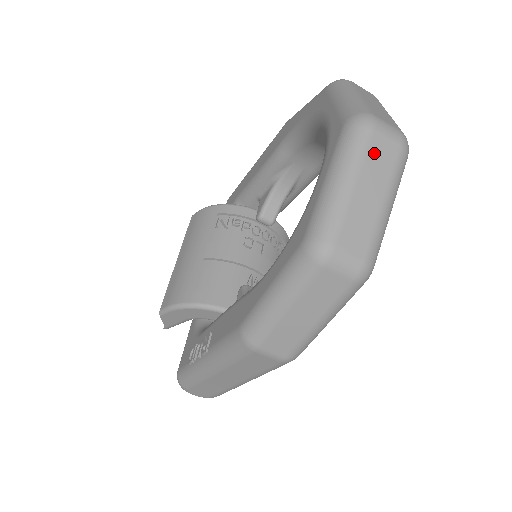
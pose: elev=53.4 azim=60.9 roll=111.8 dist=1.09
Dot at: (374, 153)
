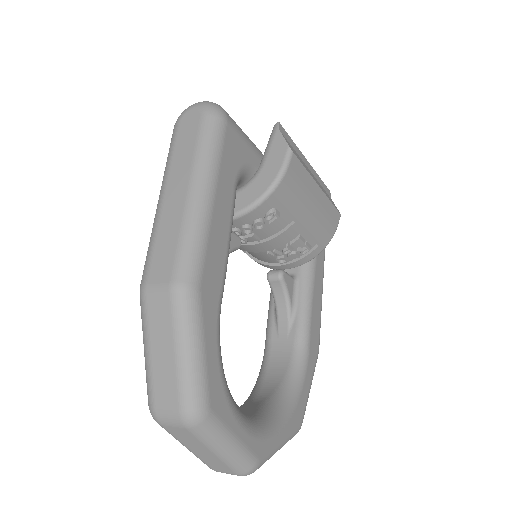
Dot at: occluded
